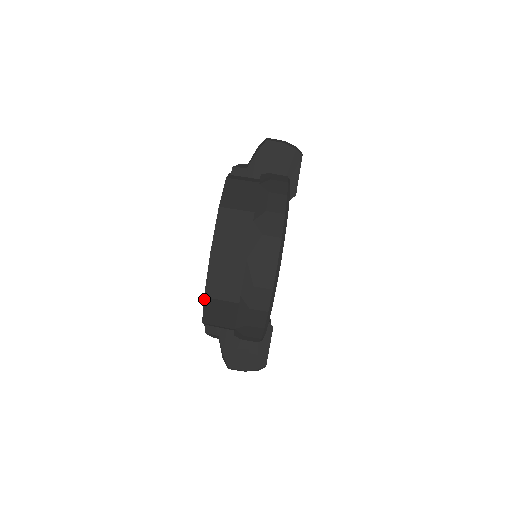
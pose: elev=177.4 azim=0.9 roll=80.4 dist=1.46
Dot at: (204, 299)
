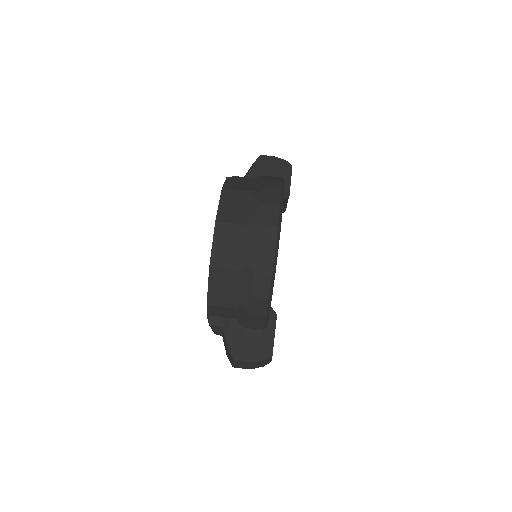
Dot at: (209, 269)
